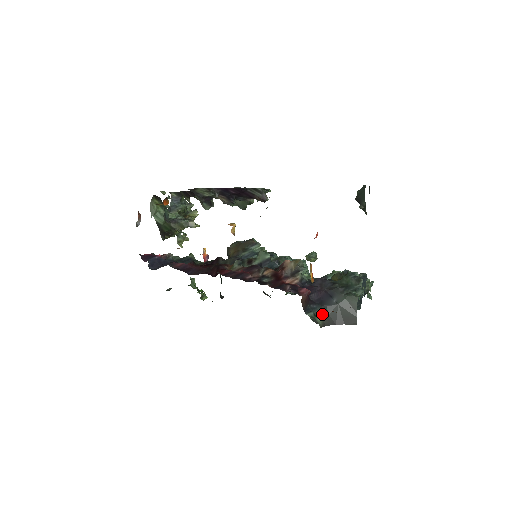
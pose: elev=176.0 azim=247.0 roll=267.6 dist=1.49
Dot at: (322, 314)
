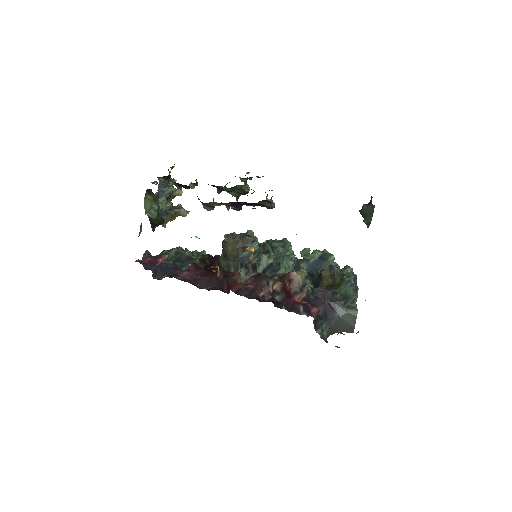
Dot at: (327, 327)
